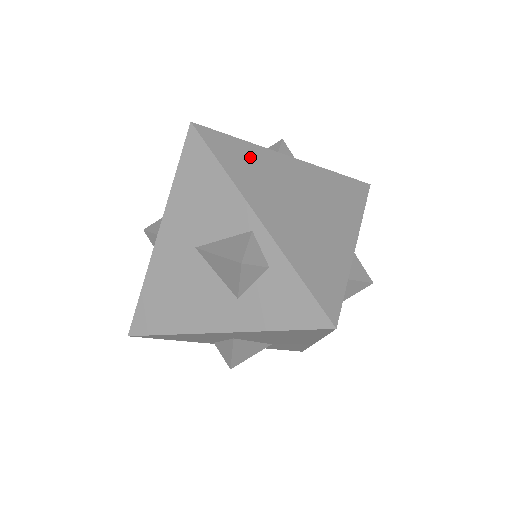
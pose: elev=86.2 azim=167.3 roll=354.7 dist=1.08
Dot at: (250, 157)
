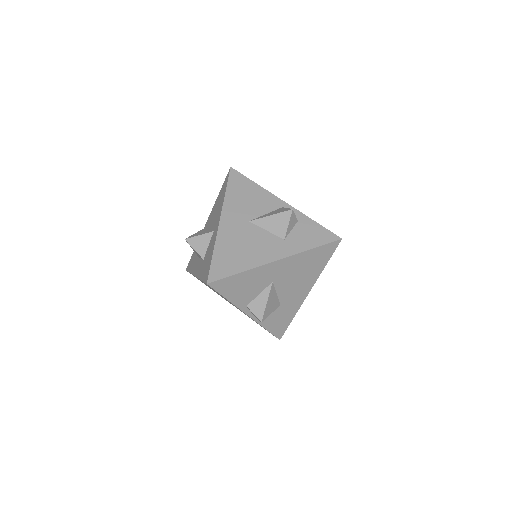
Dot at: occluded
